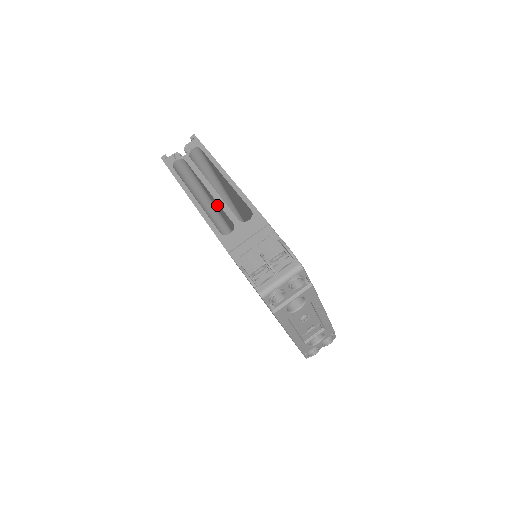
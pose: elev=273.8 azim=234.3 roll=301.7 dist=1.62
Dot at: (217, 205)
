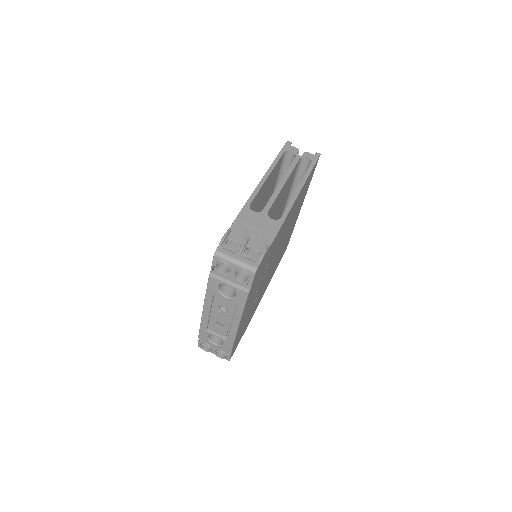
Dot at: occluded
